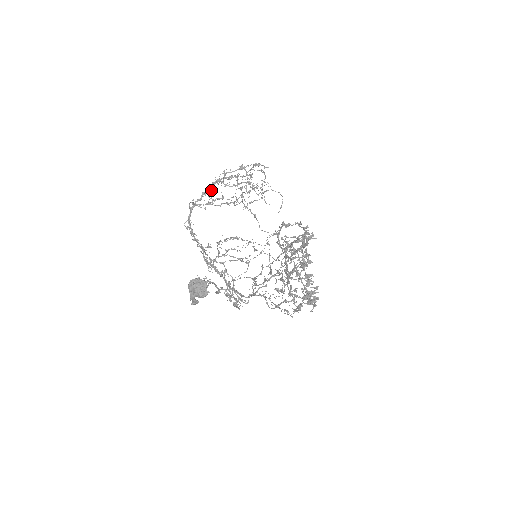
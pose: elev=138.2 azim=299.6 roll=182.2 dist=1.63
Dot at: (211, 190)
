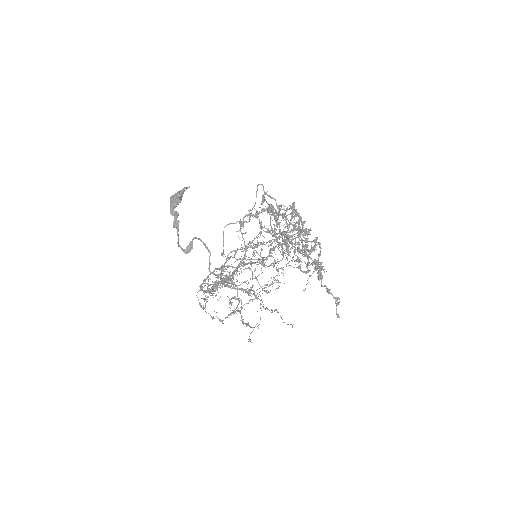
Dot at: occluded
